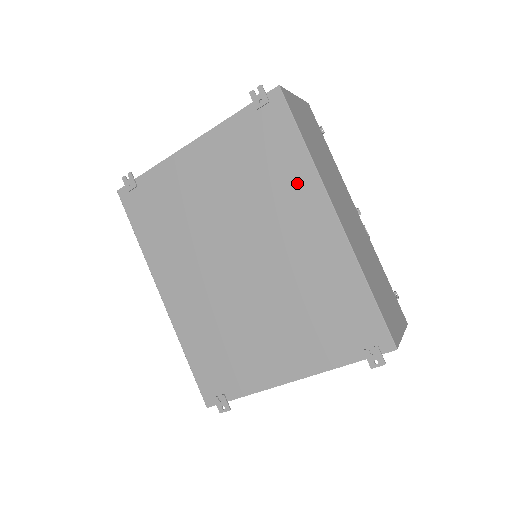
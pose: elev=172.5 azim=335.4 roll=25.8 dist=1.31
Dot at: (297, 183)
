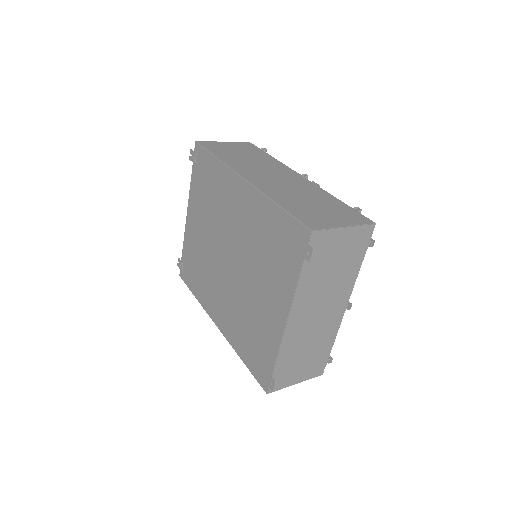
Dot at: (223, 182)
